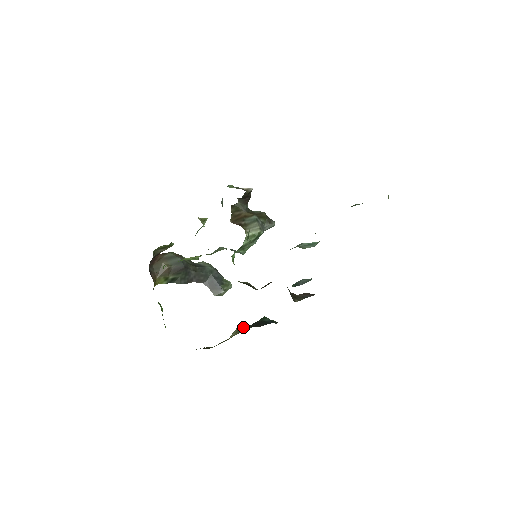
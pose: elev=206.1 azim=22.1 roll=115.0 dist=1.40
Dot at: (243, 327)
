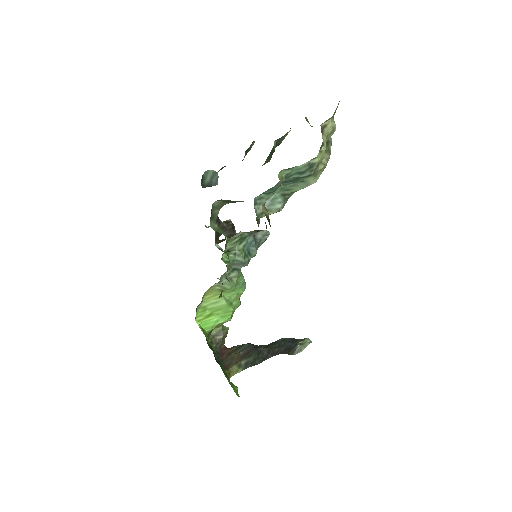
Dot at: occluded
